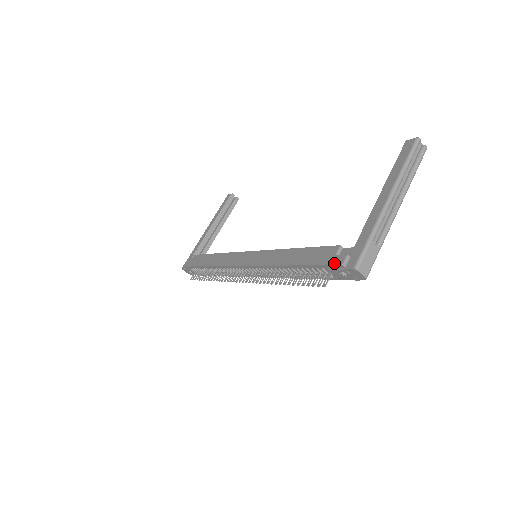
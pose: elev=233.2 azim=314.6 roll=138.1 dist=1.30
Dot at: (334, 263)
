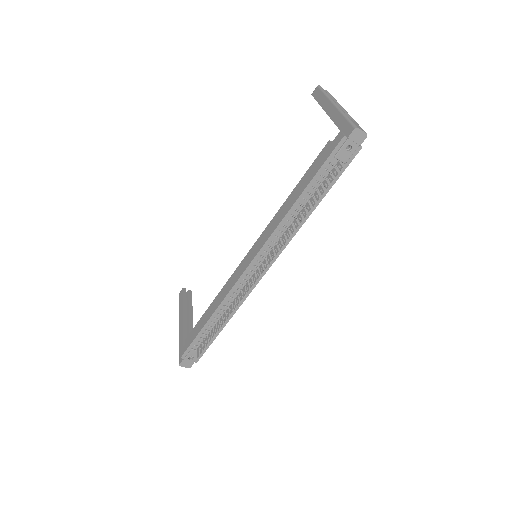
Dot at: (337, 144)
